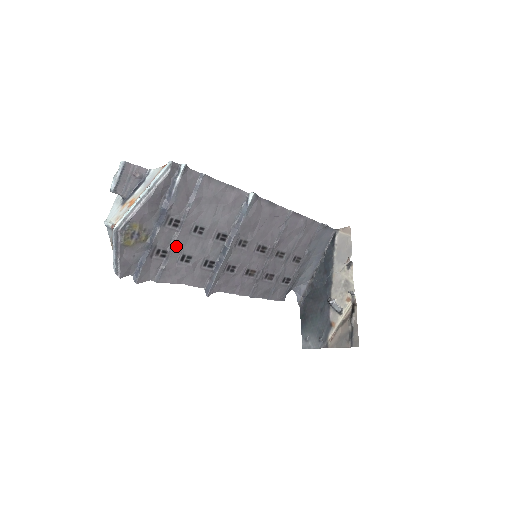
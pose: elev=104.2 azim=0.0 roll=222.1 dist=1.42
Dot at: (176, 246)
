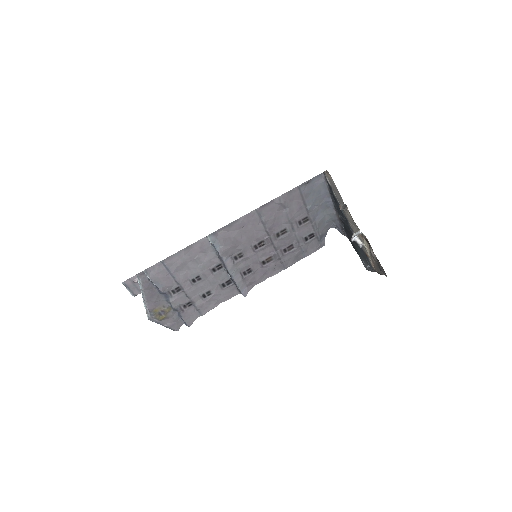
Dot at: (192, 296)
